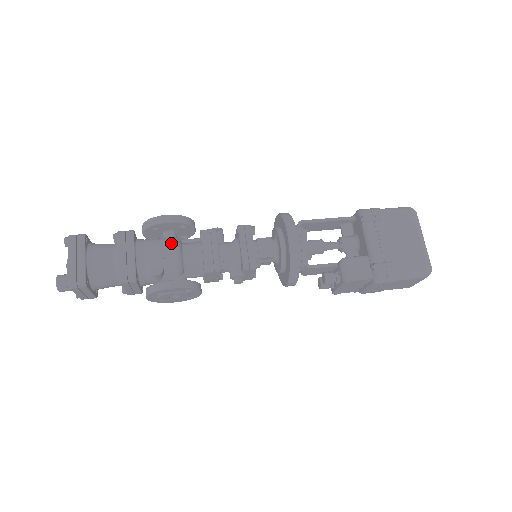
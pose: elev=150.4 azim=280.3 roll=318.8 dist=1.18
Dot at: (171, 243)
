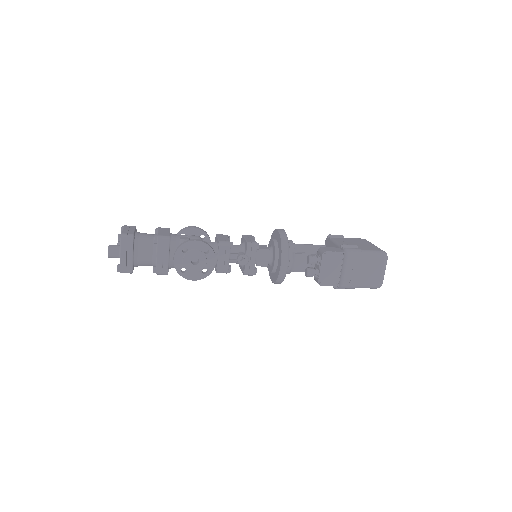
Dot at: occluded
